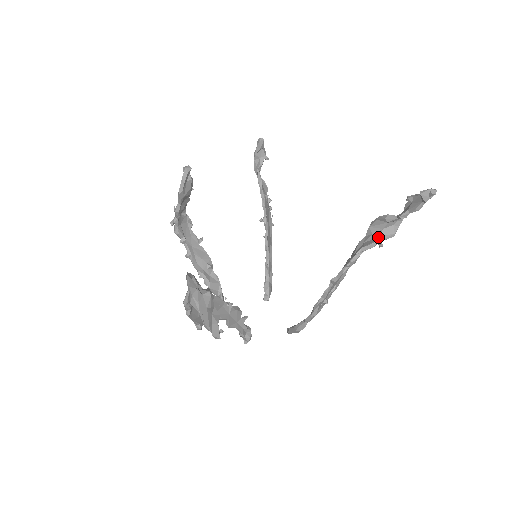
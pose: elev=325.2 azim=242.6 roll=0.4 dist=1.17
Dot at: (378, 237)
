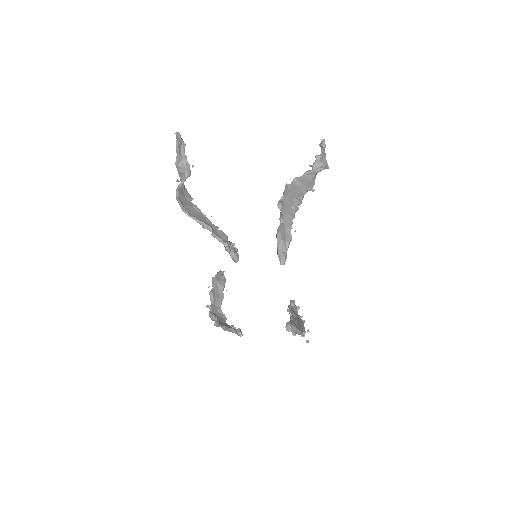
Dot at: (313, 172)
